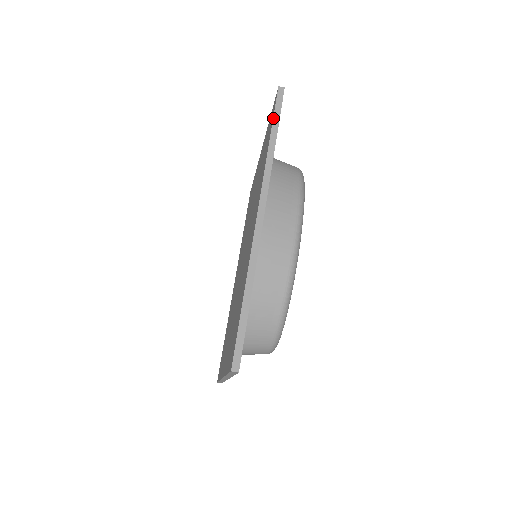
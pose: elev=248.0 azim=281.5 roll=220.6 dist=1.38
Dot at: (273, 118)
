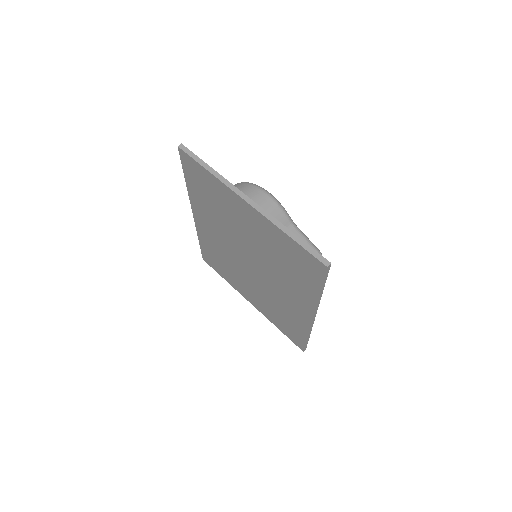
Dot at: (200, 248)
